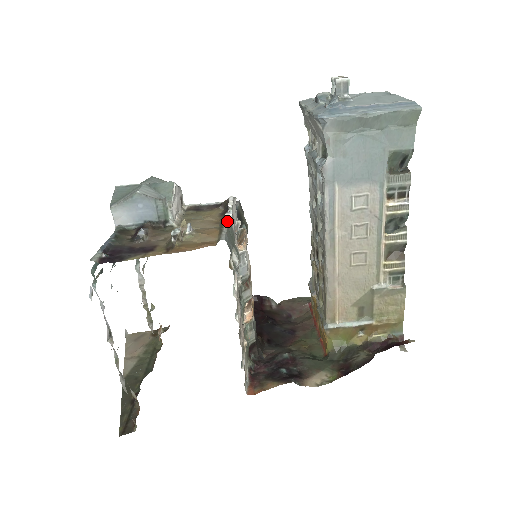
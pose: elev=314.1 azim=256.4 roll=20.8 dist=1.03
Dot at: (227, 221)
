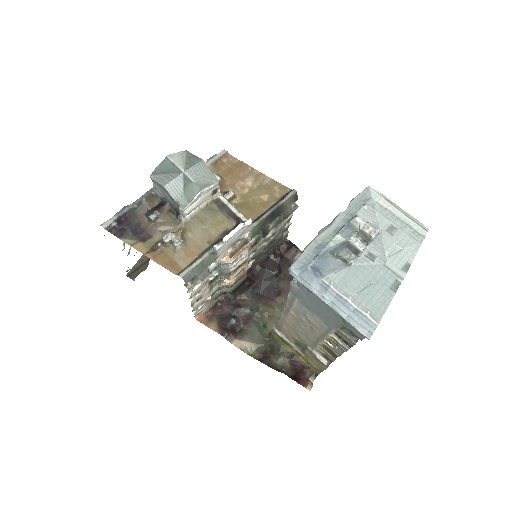
Dot at: (211, 252)
